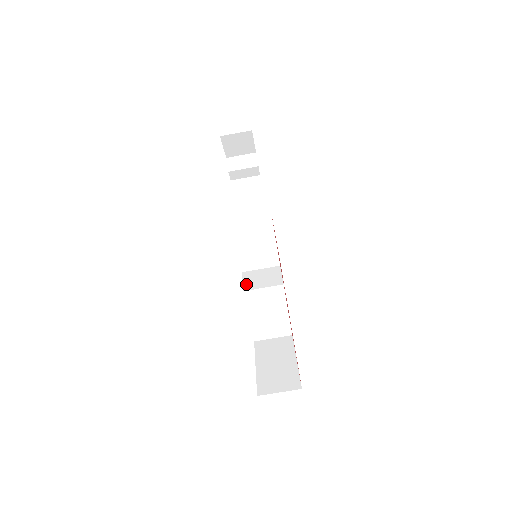
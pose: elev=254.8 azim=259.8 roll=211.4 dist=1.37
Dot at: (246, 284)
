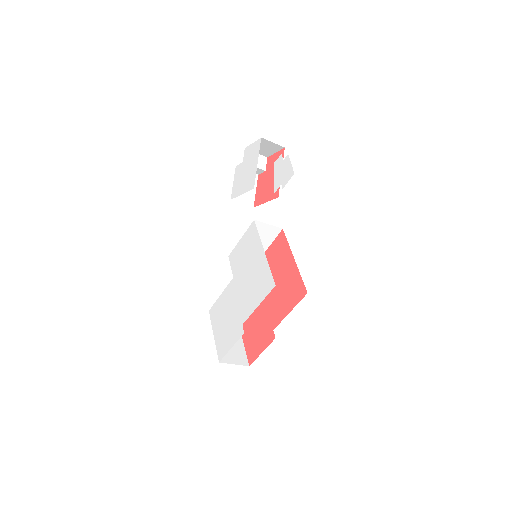
Dot at: occluded
